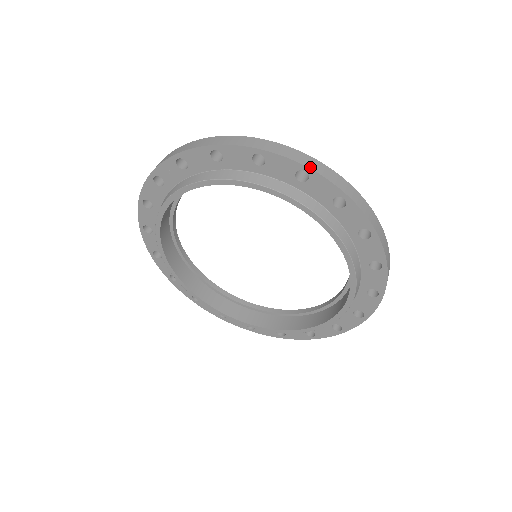
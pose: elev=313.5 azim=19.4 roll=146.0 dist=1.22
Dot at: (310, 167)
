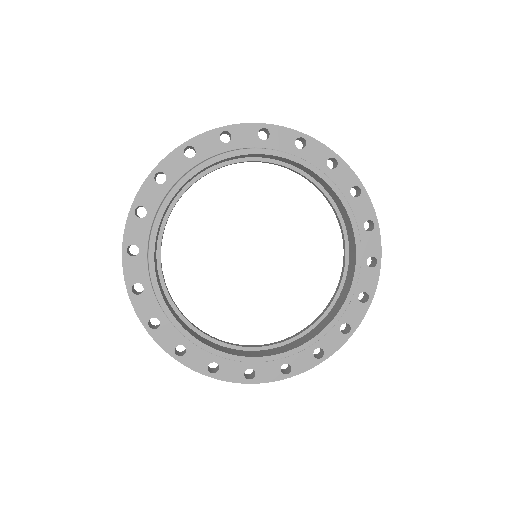
Dot at: (364, 188)
